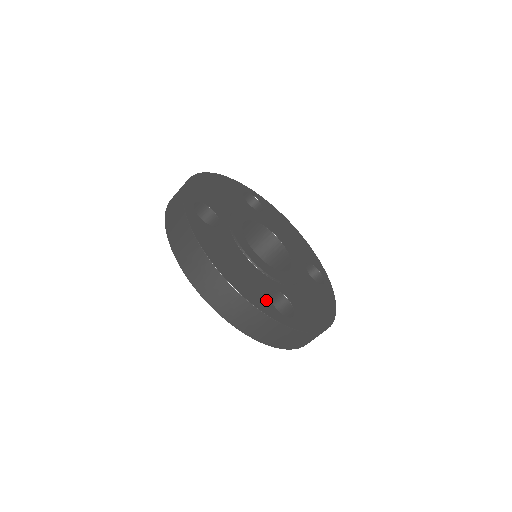
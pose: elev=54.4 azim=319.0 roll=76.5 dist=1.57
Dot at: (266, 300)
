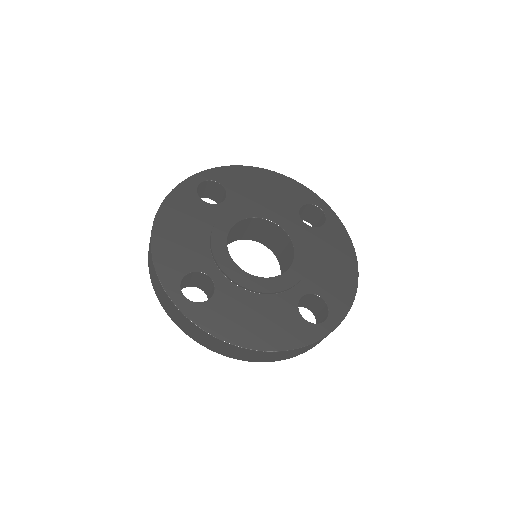
Dot at: (301, 326)
